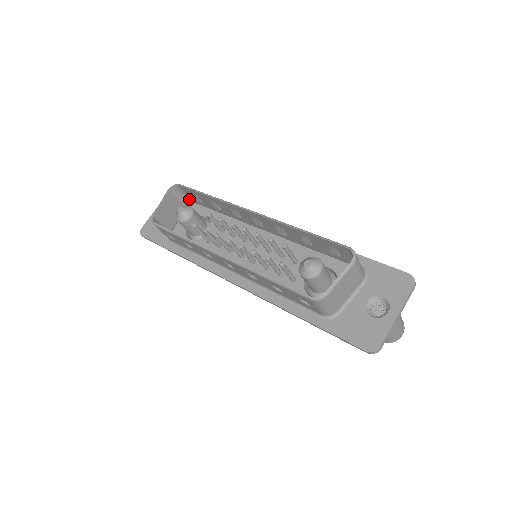
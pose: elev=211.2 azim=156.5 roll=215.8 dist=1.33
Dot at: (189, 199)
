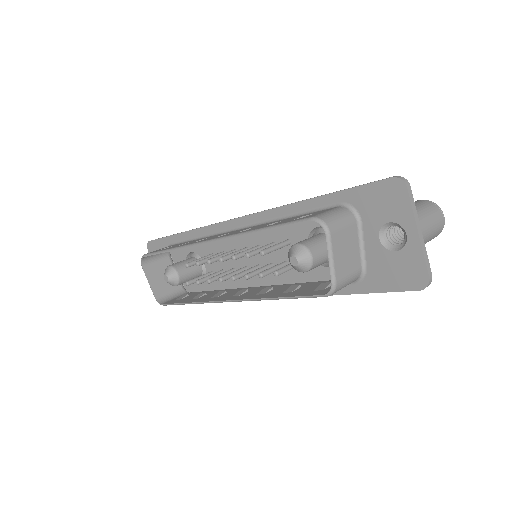
Dot at: occluded
